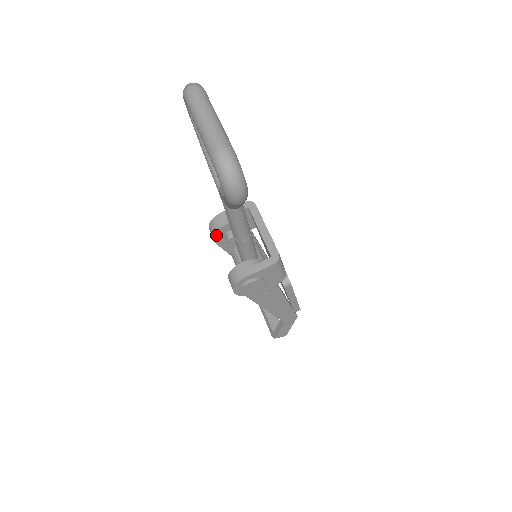
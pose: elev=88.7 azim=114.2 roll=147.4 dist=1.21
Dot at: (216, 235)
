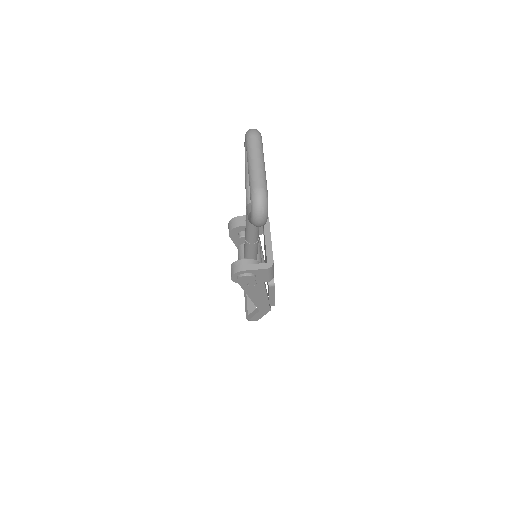
Dot at: (232, 231)
